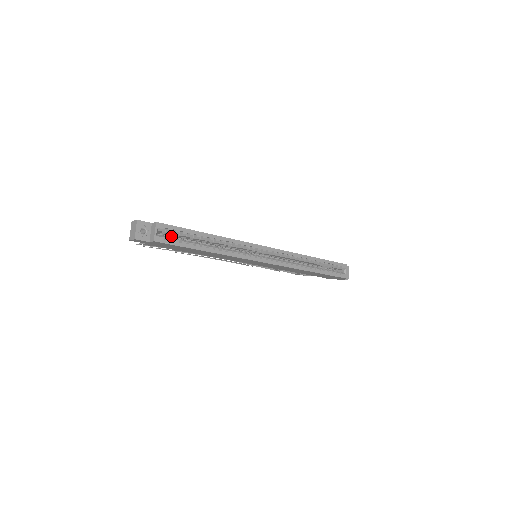
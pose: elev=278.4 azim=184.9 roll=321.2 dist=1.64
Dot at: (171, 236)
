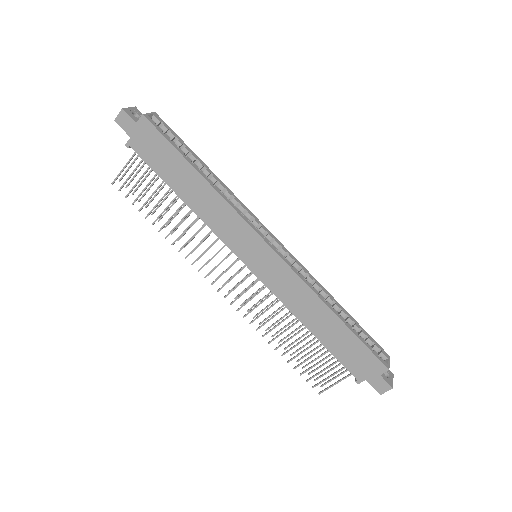
Dot at: occluded
